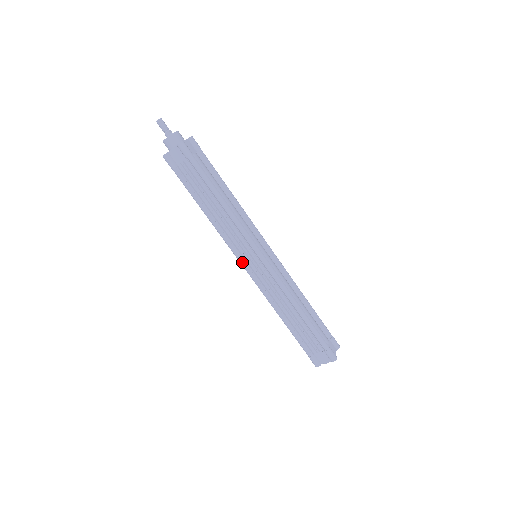
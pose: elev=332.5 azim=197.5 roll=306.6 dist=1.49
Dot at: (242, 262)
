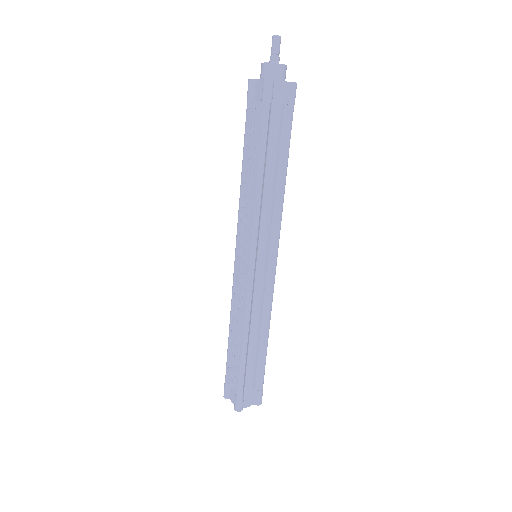
Dot at: (236, 248)
